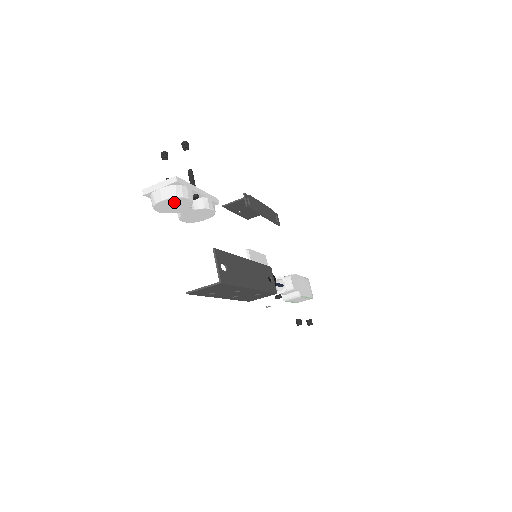
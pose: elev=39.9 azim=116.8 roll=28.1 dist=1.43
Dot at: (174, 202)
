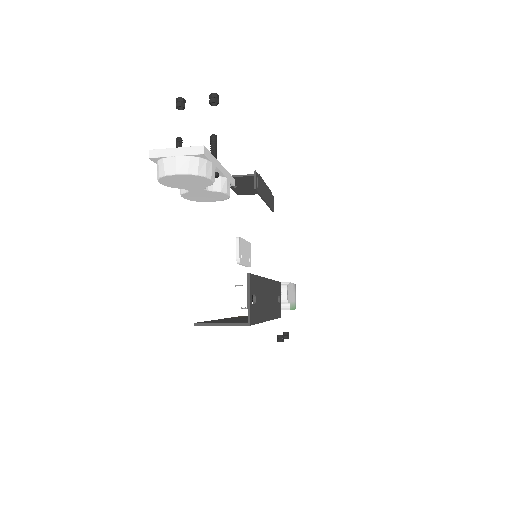
Dot at: (190, 179)
